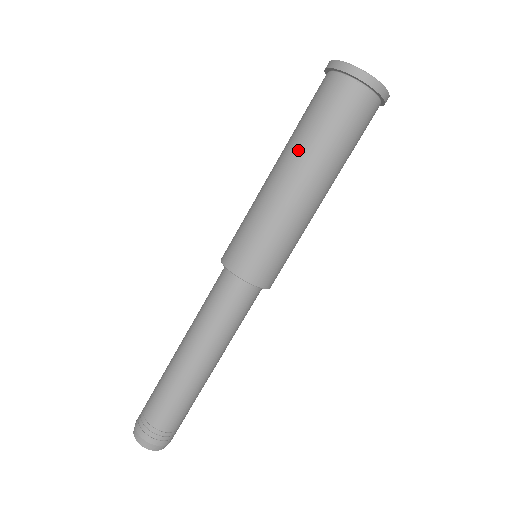
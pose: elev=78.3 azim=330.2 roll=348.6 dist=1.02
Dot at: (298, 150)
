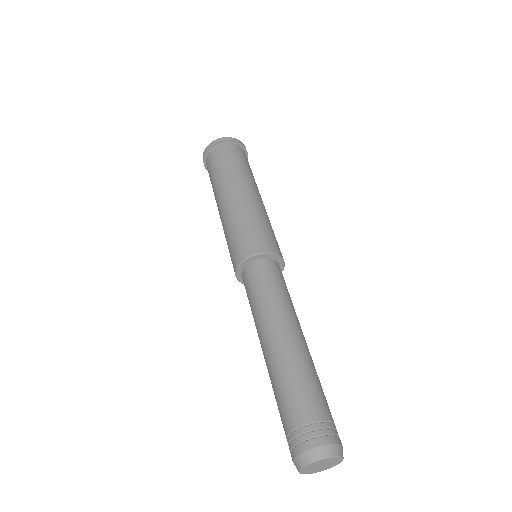
Dot at: (231, 179)
